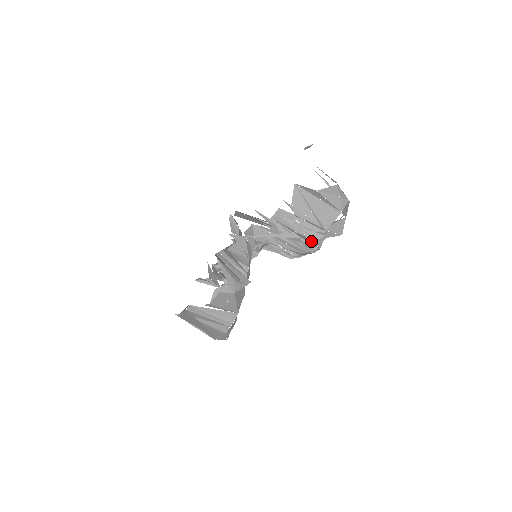
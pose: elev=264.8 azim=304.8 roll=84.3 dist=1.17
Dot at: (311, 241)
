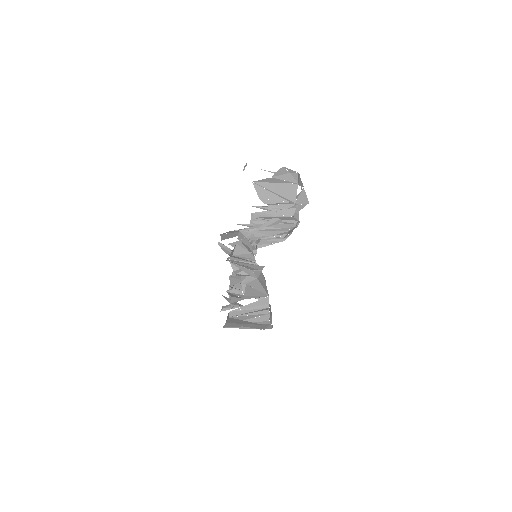
Dot at: (289, 218)
